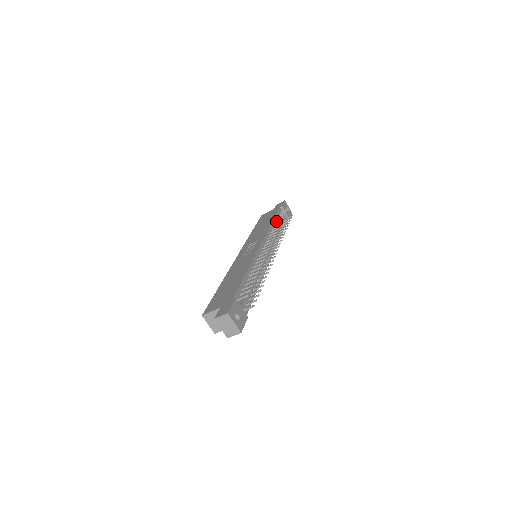
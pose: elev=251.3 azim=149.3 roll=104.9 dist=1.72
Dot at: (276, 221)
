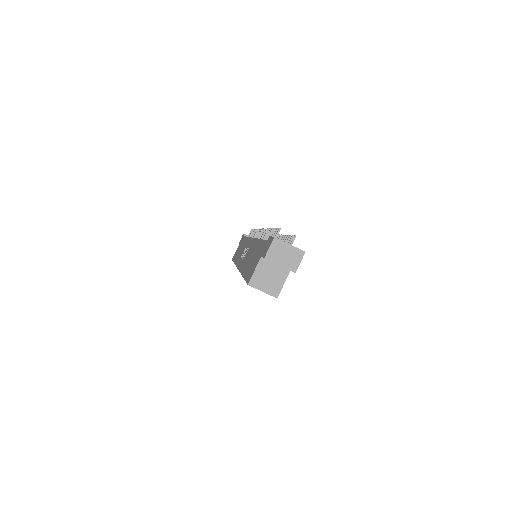
Dot at: occluded
